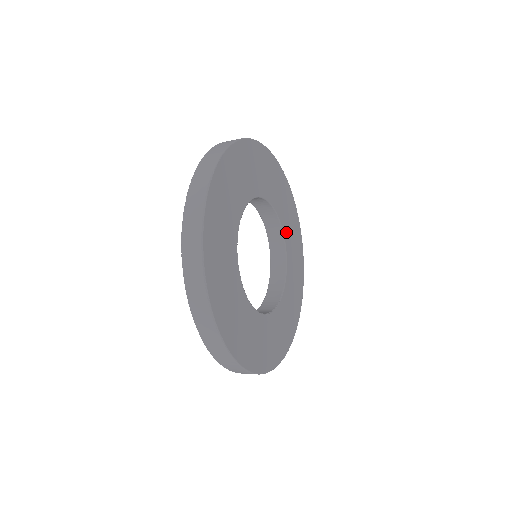
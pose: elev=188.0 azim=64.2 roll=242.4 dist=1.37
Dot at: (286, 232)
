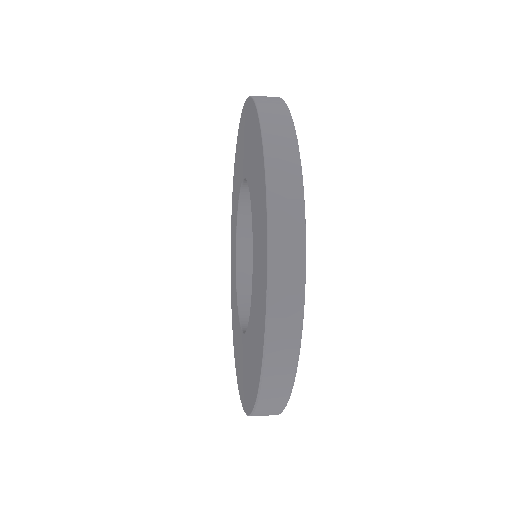
Dot at: occluded
